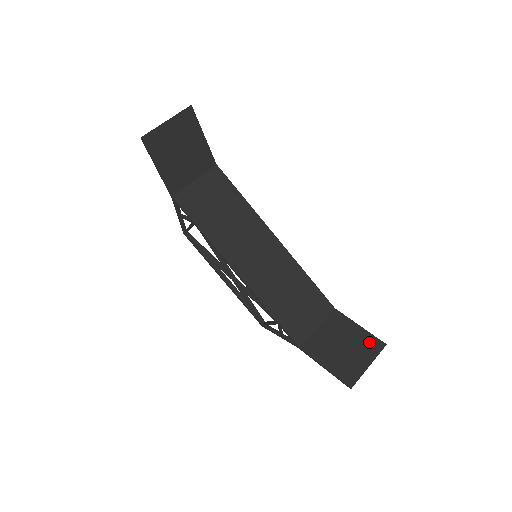
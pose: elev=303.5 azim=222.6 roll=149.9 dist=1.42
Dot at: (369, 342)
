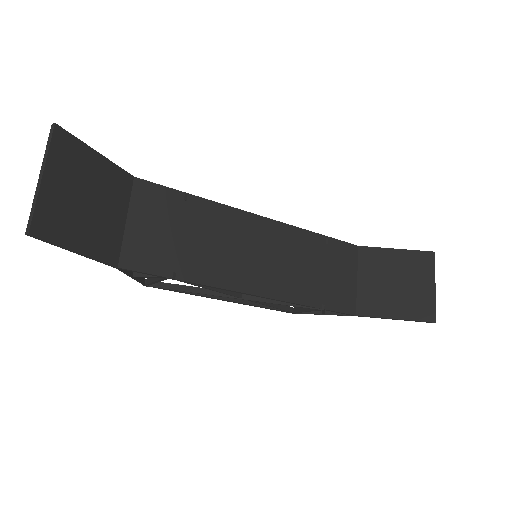
Dot at: (417, 261)
